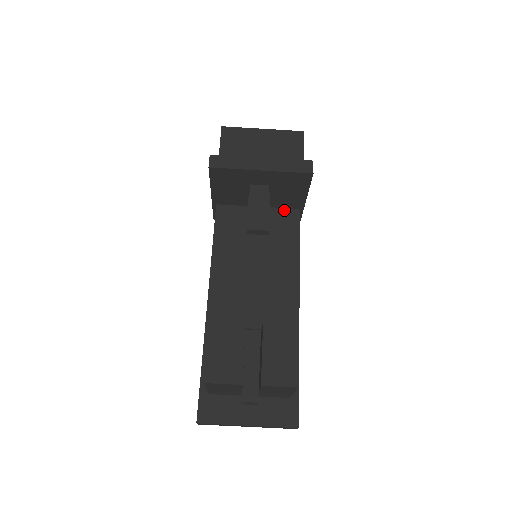
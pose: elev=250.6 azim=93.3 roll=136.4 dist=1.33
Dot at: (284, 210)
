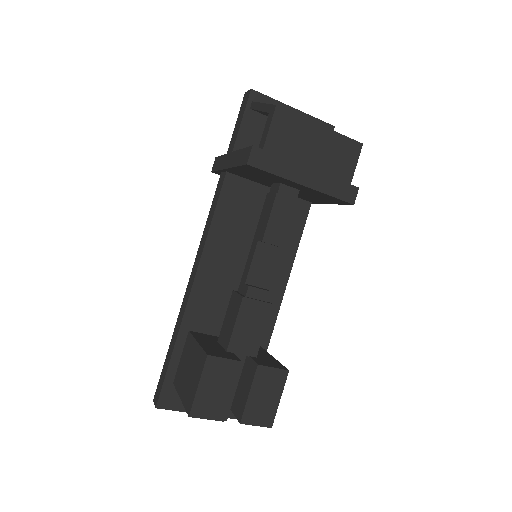
Dot at: occluded
